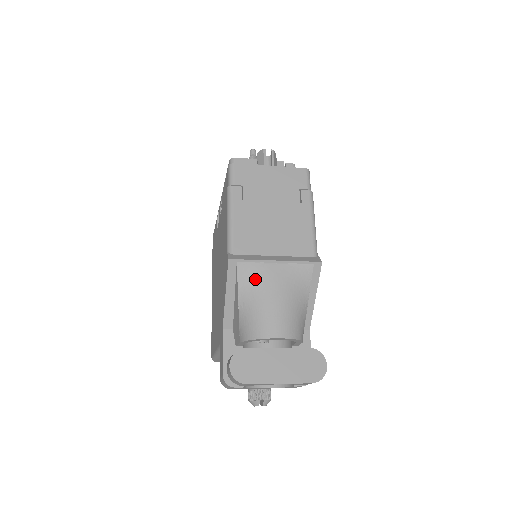
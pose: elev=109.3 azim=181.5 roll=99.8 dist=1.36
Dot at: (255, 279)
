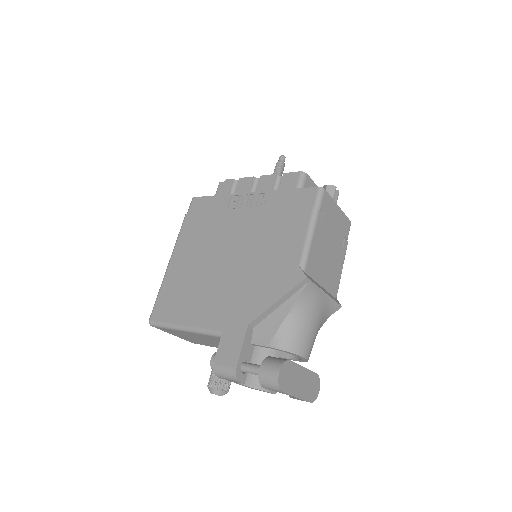
Dot at: (310, 302)
